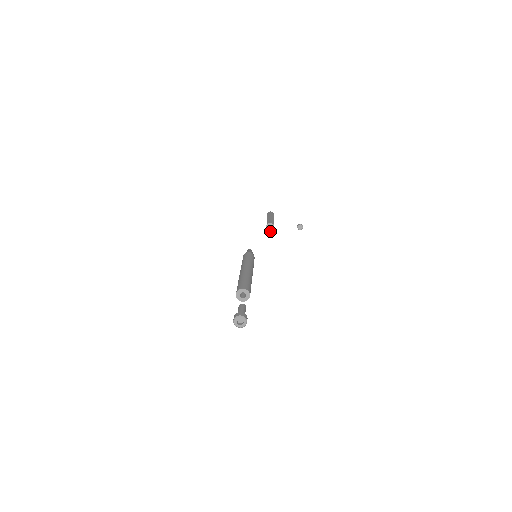
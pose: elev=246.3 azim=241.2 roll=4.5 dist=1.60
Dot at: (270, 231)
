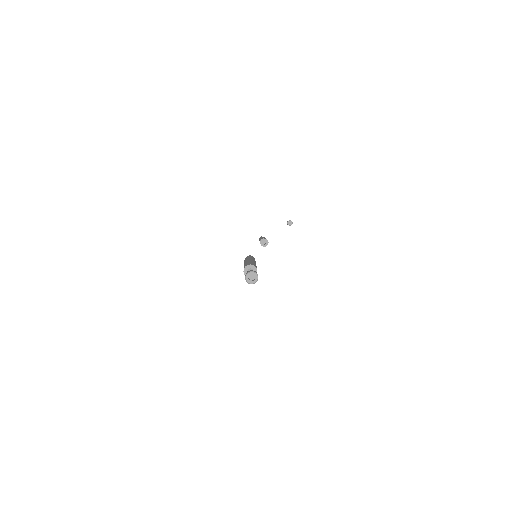
Dot at: (265, 243)
